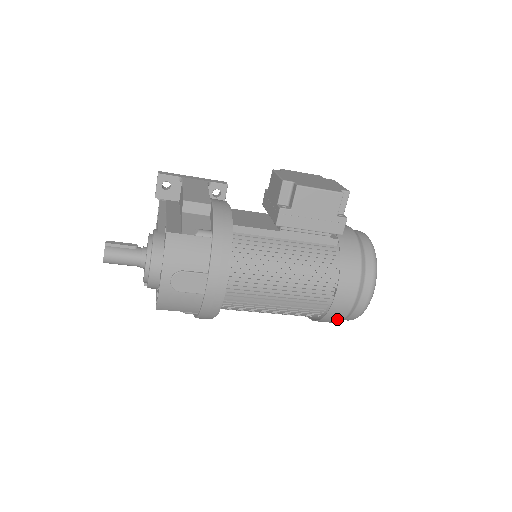
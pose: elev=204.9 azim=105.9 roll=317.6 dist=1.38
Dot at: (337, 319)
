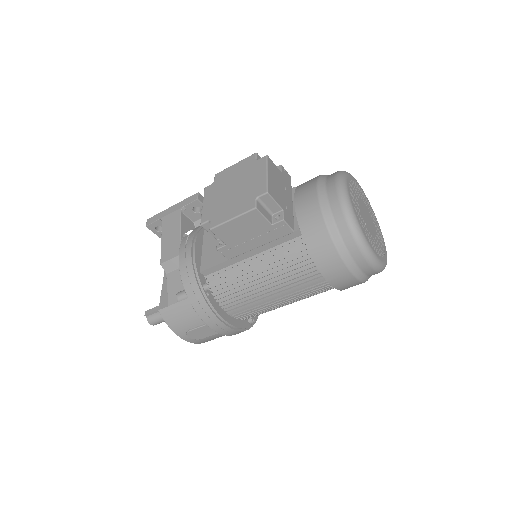
Dot at: occluded
